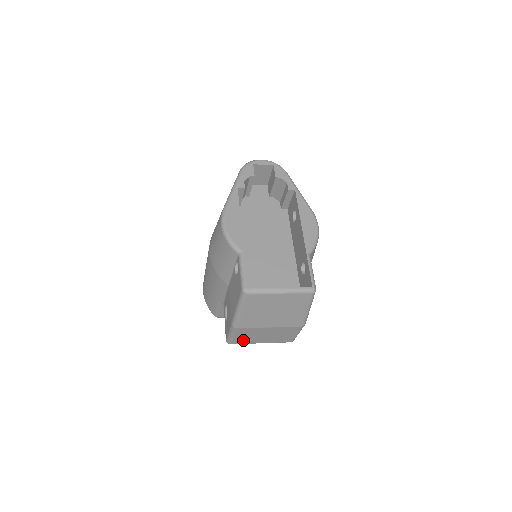
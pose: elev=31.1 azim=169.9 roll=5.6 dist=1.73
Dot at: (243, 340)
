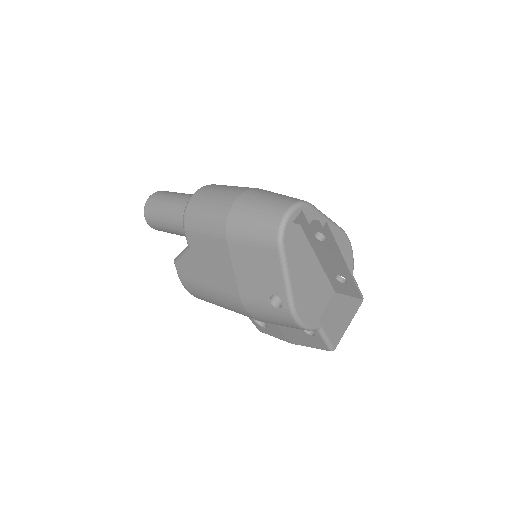
Dot at: occluded
